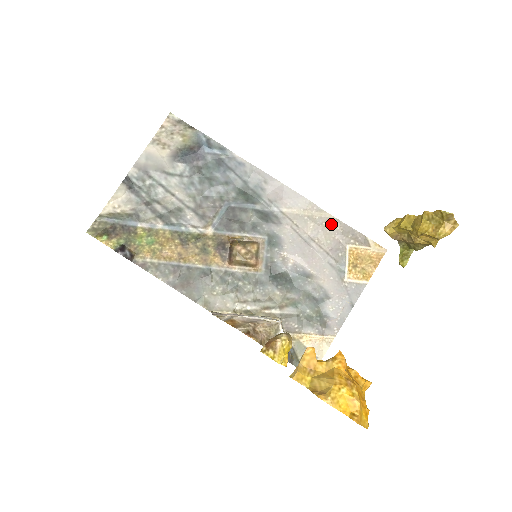
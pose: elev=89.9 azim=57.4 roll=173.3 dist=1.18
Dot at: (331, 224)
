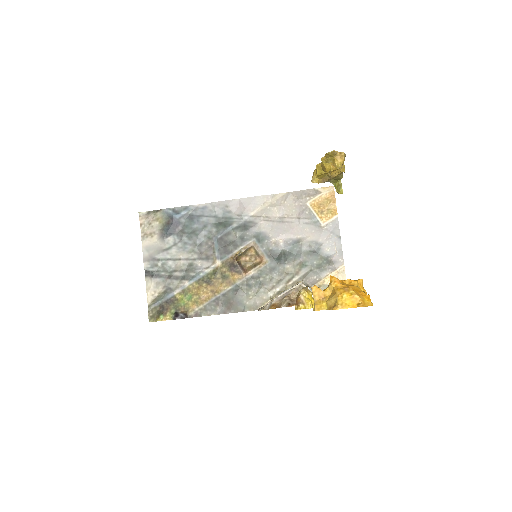
Dot at: (287, 199)
